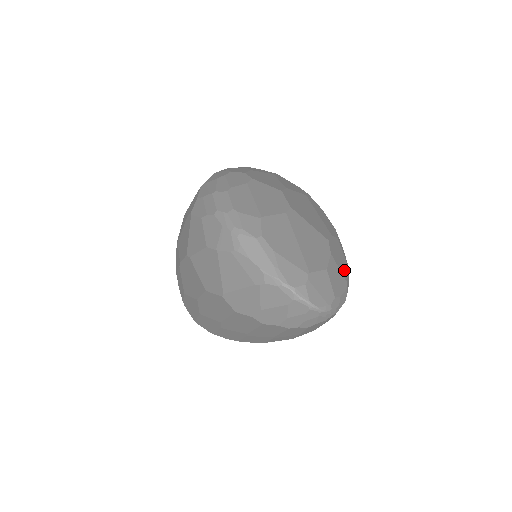
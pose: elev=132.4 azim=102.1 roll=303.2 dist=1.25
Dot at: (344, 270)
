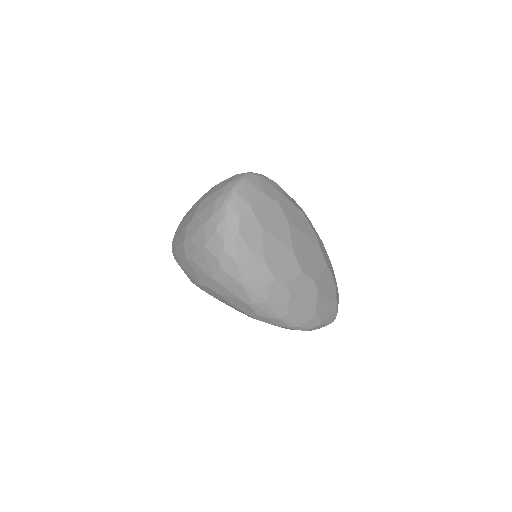
Dot at: (328, 257)
